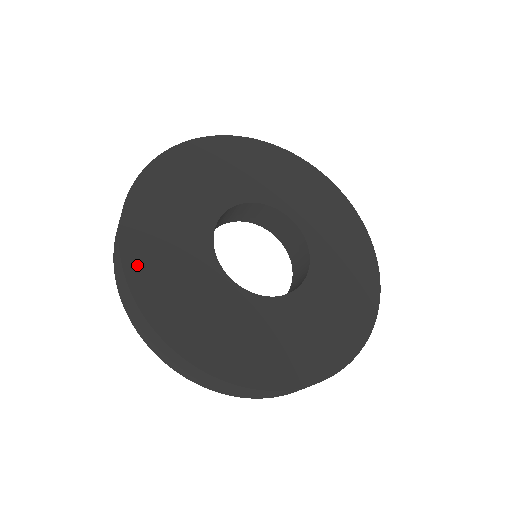
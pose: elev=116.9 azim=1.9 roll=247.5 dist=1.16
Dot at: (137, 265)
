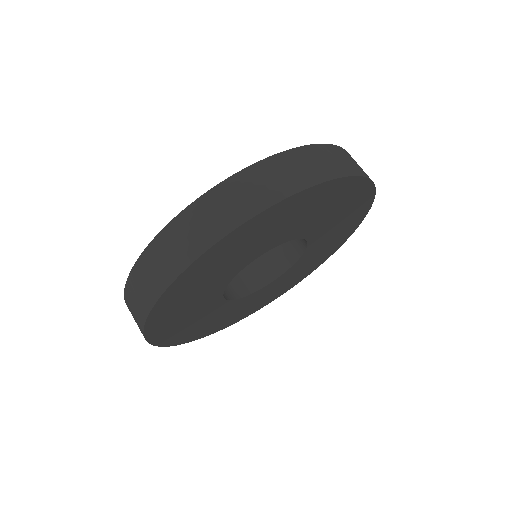
Dot at: (200, 265)
